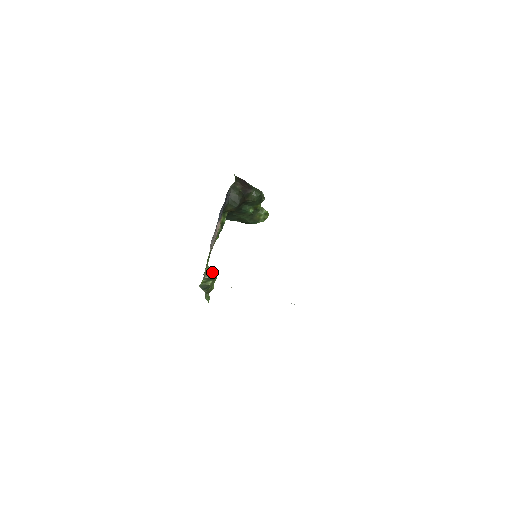
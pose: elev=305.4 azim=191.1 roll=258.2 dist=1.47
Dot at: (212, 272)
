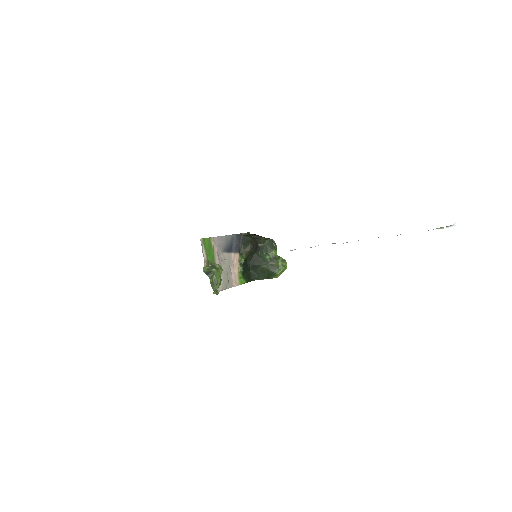
Dot at: (215, 263)
